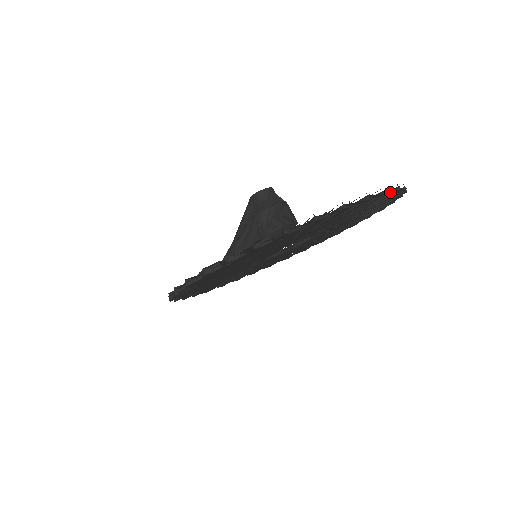
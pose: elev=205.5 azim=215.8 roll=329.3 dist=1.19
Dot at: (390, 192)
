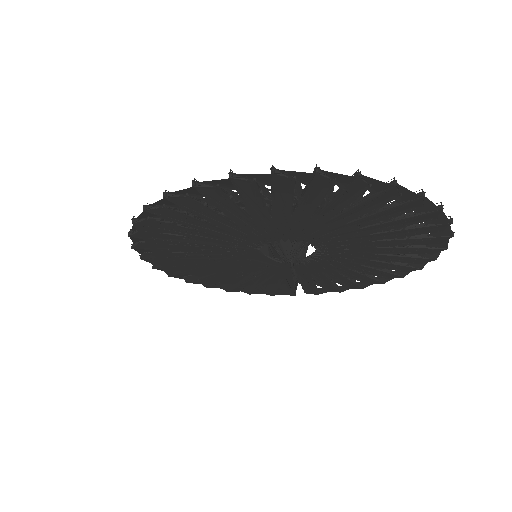
Dot at: (262, 177)
